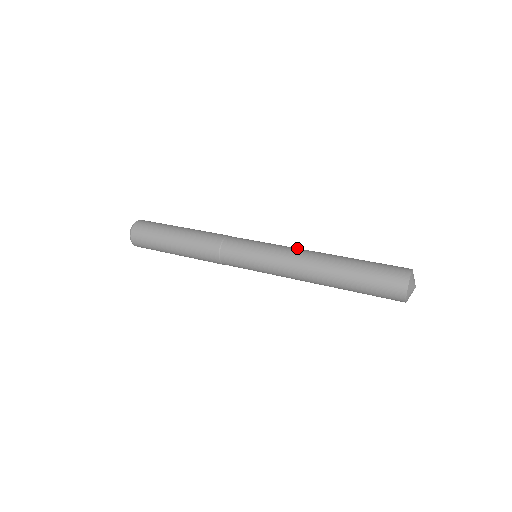
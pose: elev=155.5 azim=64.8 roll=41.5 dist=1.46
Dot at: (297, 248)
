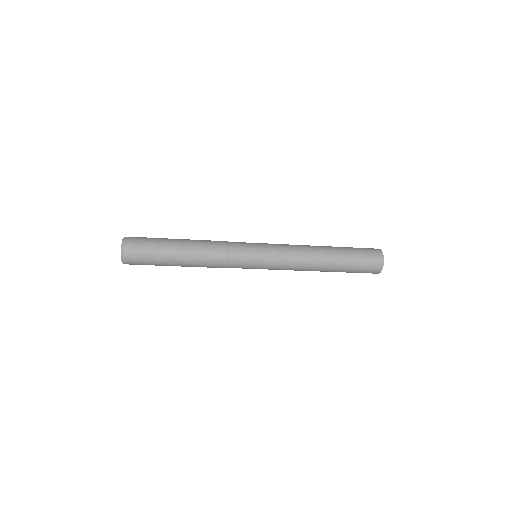
Dot at: occluded
